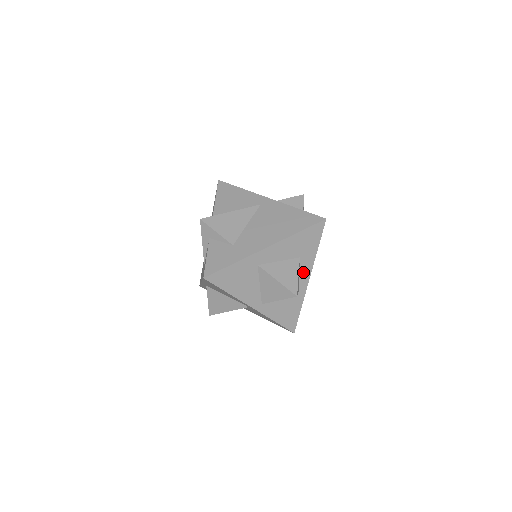
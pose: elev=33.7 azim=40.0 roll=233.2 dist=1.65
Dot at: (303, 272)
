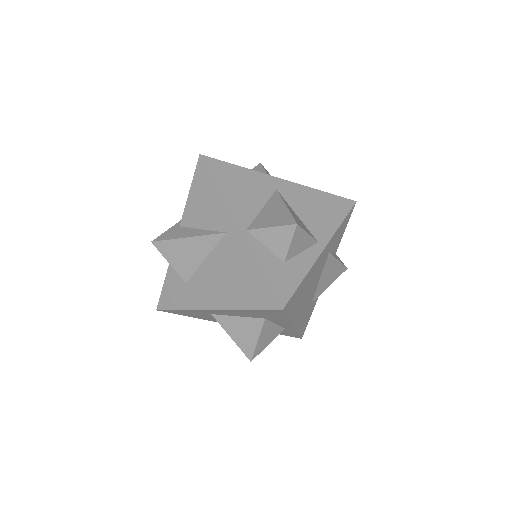
Dot at: (280, 323)
